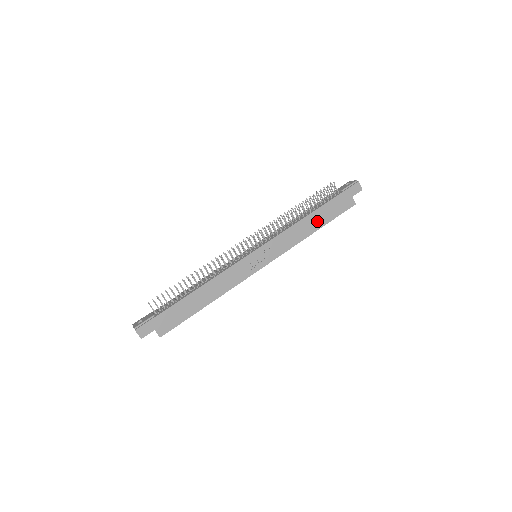
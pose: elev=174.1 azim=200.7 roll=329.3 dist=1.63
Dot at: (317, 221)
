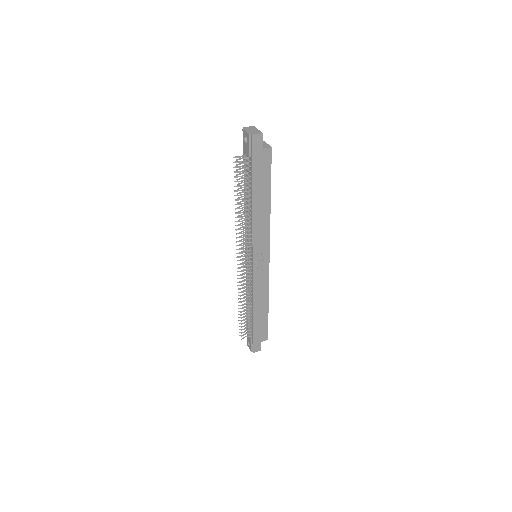
Dot at: (262, 198)
